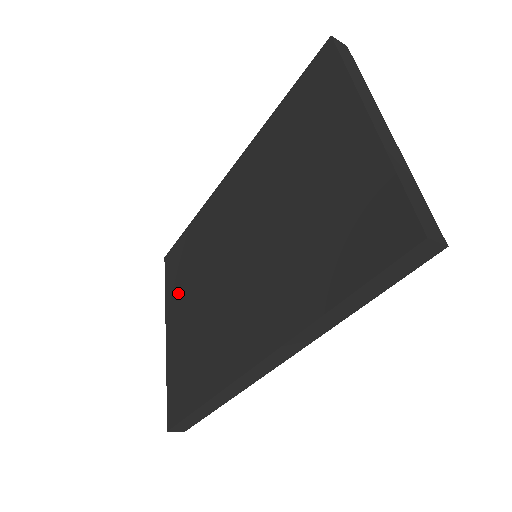
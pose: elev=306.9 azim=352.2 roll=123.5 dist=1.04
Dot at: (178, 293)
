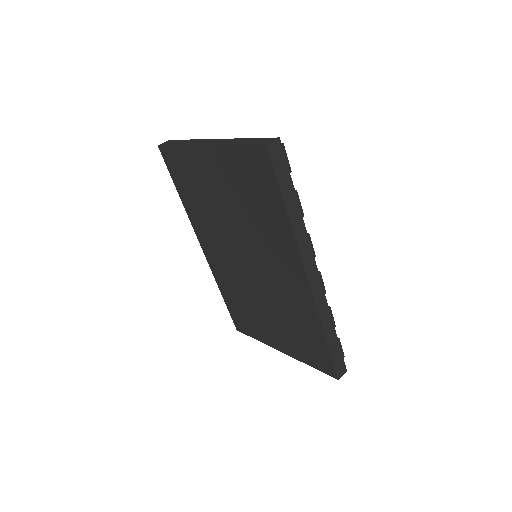
Dot at: (260, 328)
